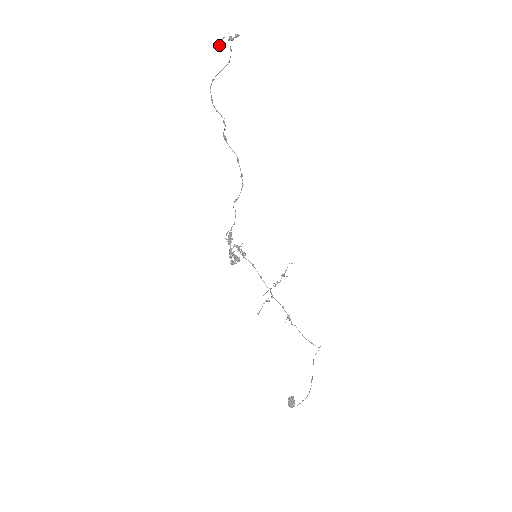
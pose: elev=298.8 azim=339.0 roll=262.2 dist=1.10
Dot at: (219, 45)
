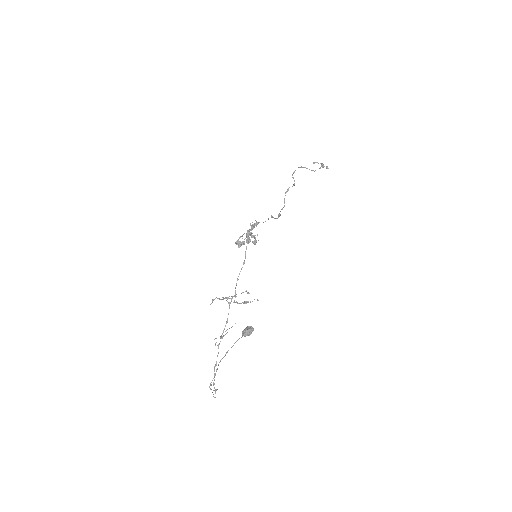
Dot at: (314, 163)
